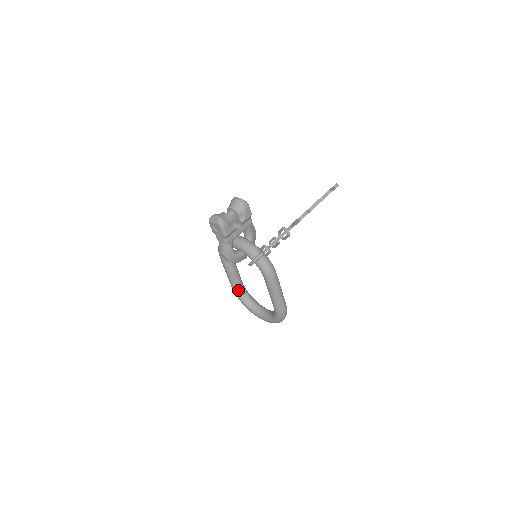
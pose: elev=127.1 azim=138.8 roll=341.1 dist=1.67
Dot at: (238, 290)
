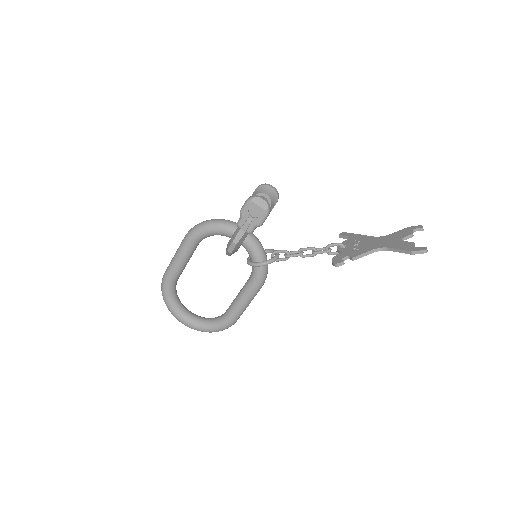
Dot at: (173, 283)
